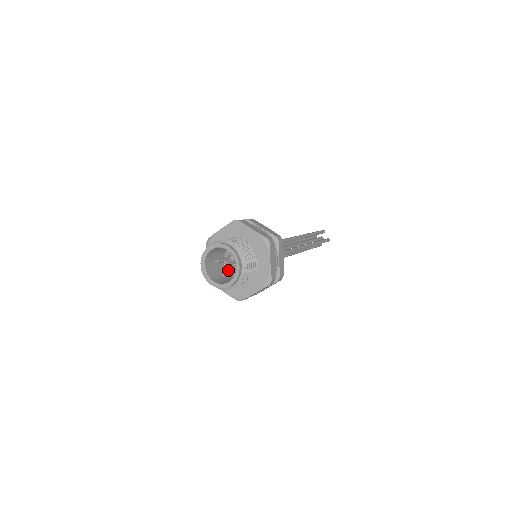
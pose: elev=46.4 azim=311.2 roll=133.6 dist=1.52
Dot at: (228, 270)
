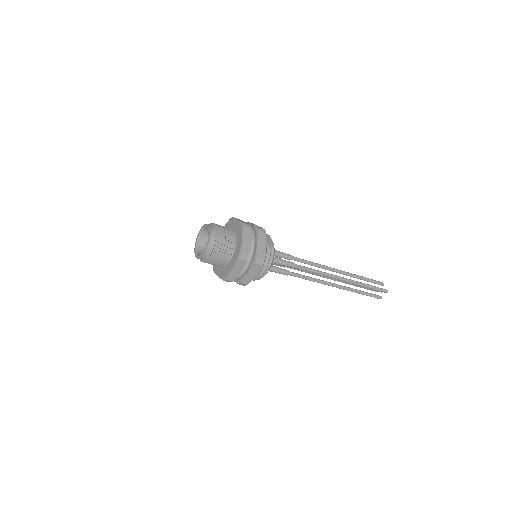
Dot at: occluded
